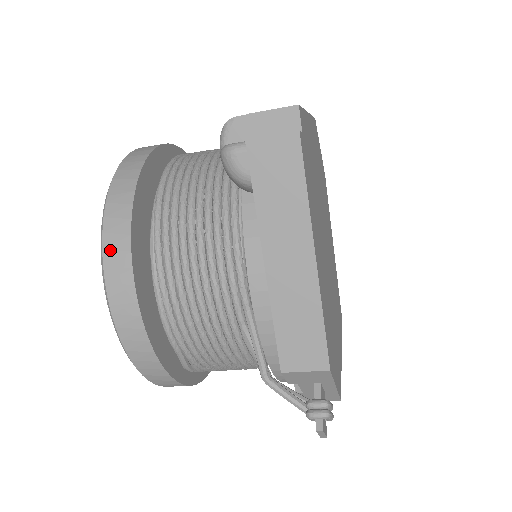
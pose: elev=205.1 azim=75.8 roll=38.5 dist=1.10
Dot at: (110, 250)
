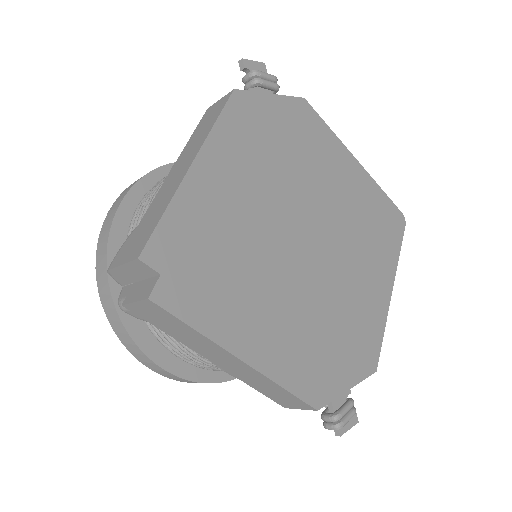
Dot at: (126, 344)
